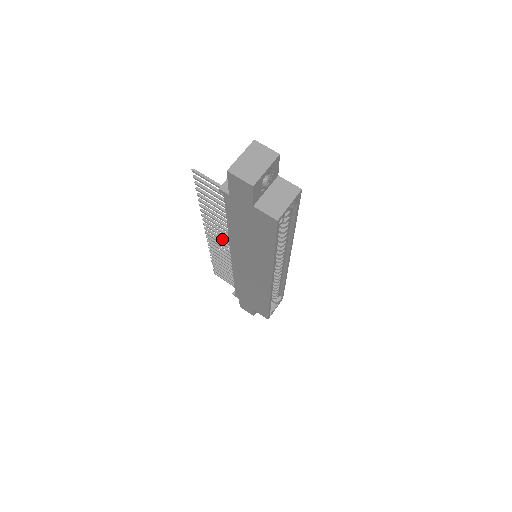
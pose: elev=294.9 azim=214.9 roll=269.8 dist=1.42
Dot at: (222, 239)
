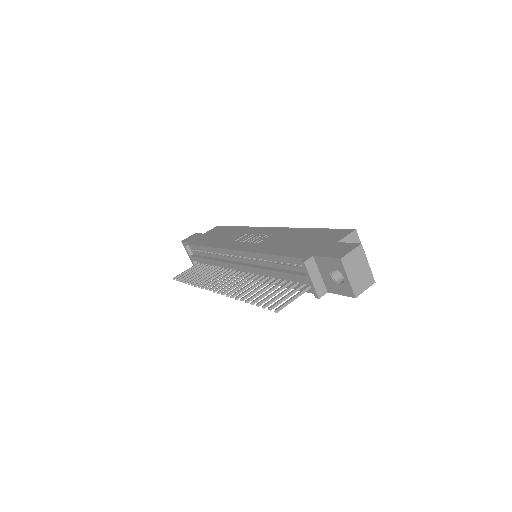
Dot at: occluded
